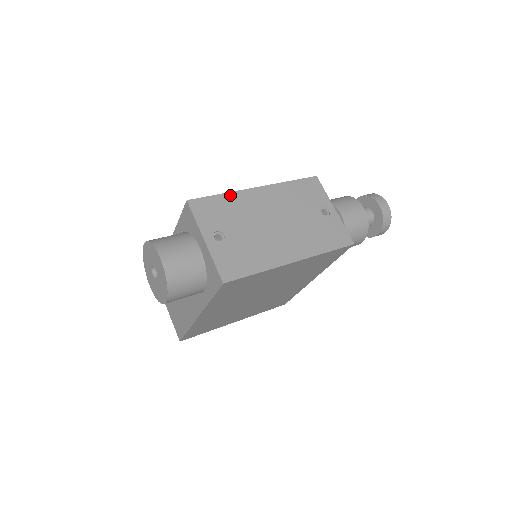
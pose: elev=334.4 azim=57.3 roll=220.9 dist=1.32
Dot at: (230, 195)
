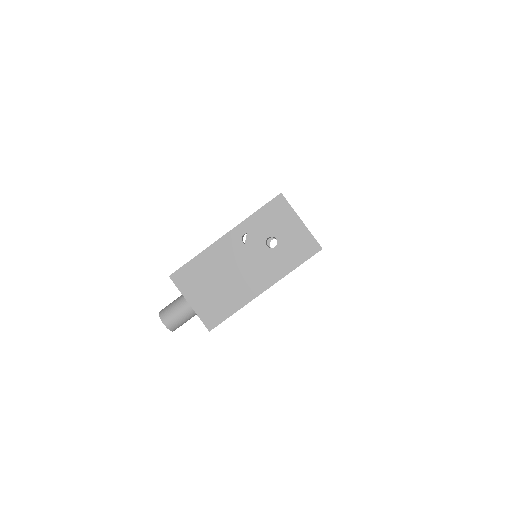
Dot at: occluded
